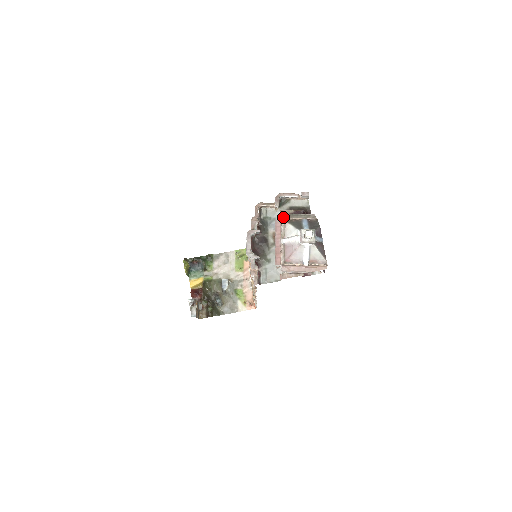
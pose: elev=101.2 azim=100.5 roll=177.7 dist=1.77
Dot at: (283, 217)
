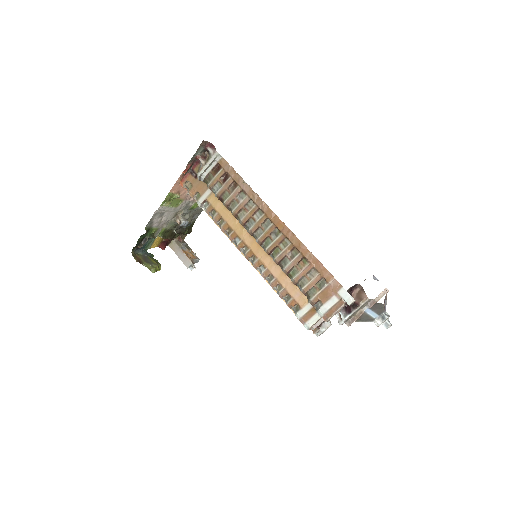
Dot at: occluded
